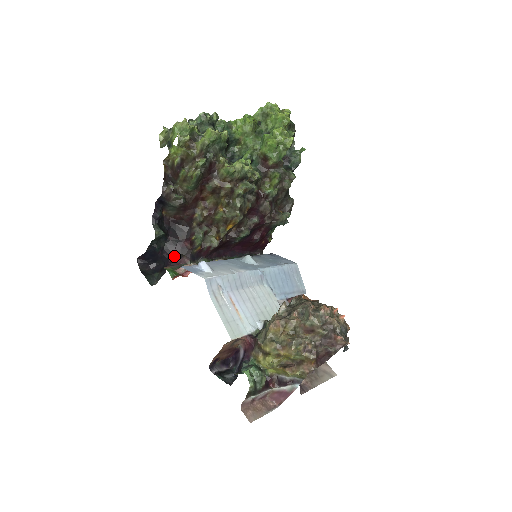
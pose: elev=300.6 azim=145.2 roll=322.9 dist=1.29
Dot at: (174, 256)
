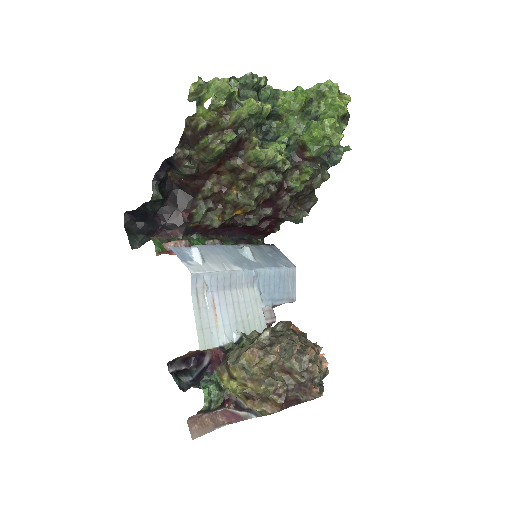
Dot at: (166, 224)
